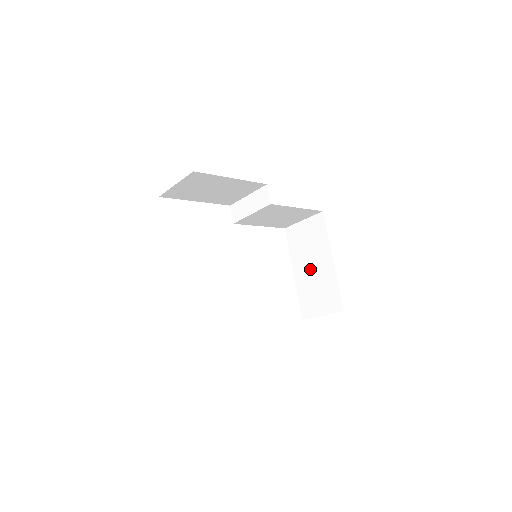
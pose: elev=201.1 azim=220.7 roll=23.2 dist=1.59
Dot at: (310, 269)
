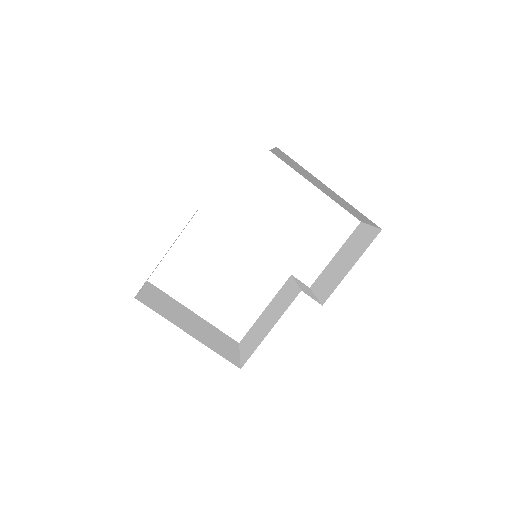
Dot at: (323, 189)
